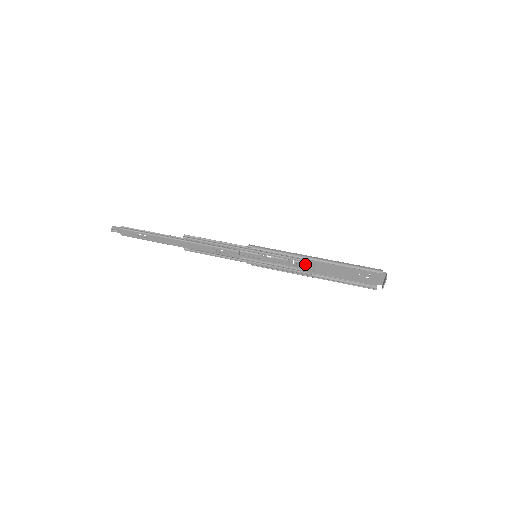
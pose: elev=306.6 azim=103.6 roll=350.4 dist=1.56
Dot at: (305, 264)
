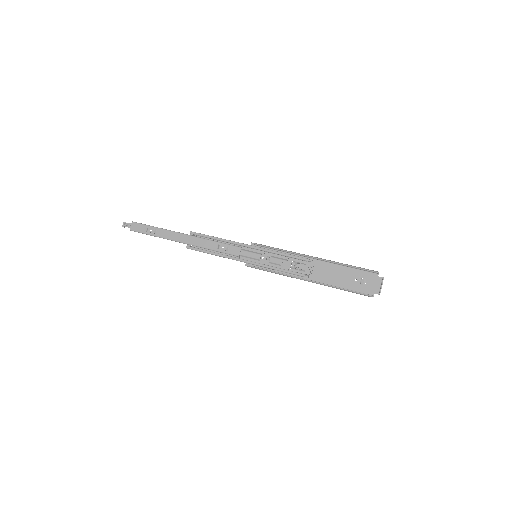
Dot at: (303, 264)
